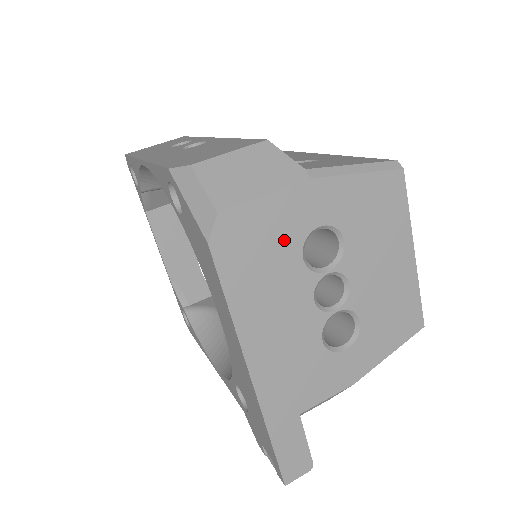
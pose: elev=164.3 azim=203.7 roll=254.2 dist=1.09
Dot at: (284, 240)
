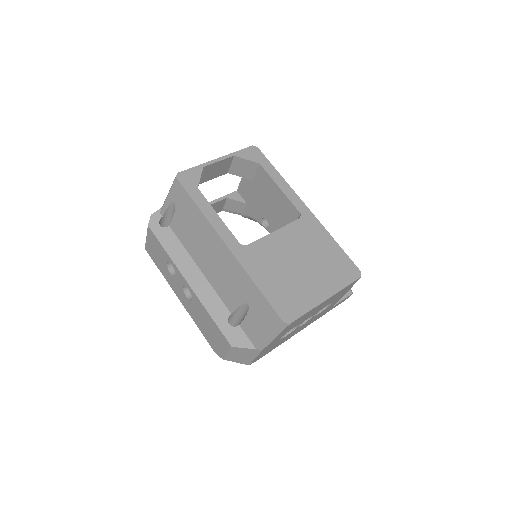
Dot at: occluded
